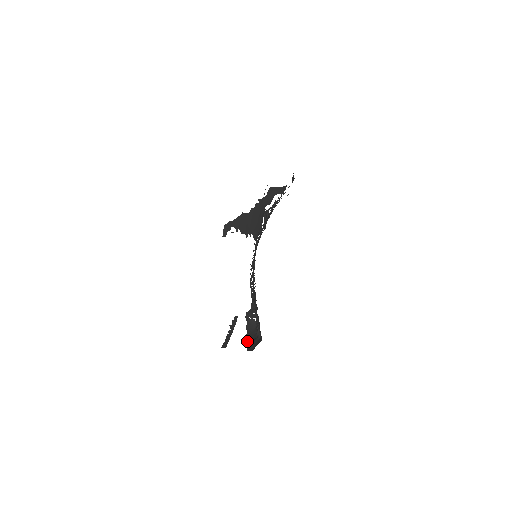
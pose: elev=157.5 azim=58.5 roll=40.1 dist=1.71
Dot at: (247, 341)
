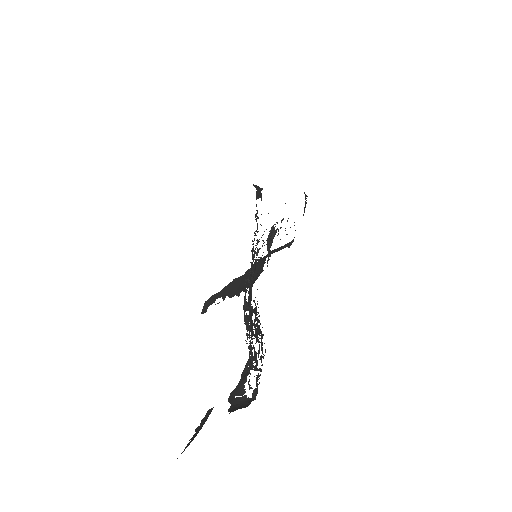
Dot at: occluded
